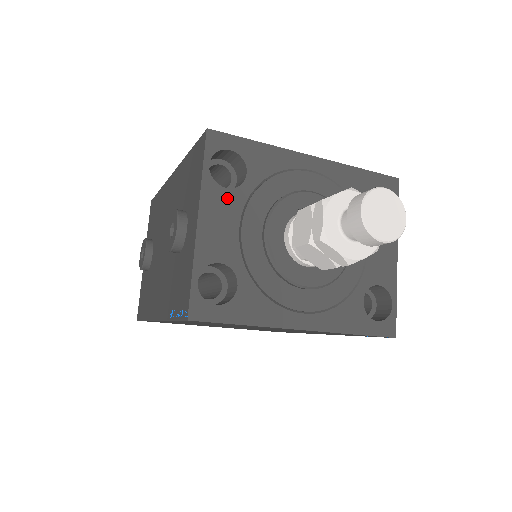
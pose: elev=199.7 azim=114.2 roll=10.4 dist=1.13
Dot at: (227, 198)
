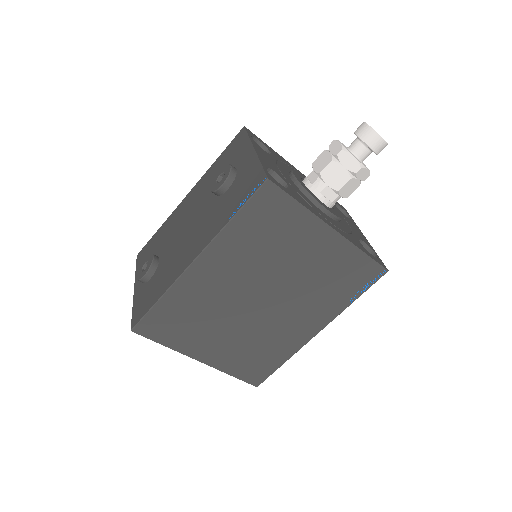
Dot at: (265, 153)
